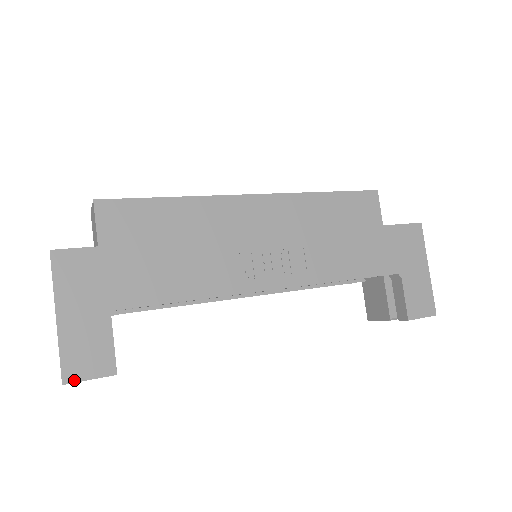
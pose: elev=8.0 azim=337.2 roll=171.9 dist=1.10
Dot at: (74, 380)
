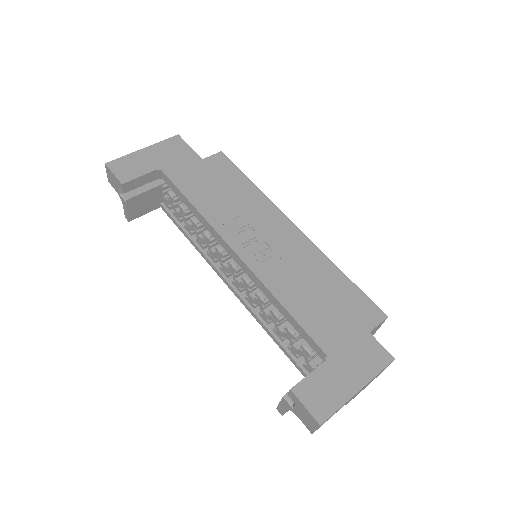
Dot at: (110, 167)
